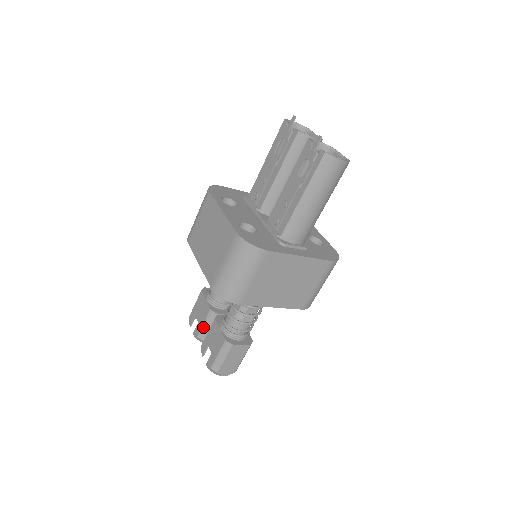
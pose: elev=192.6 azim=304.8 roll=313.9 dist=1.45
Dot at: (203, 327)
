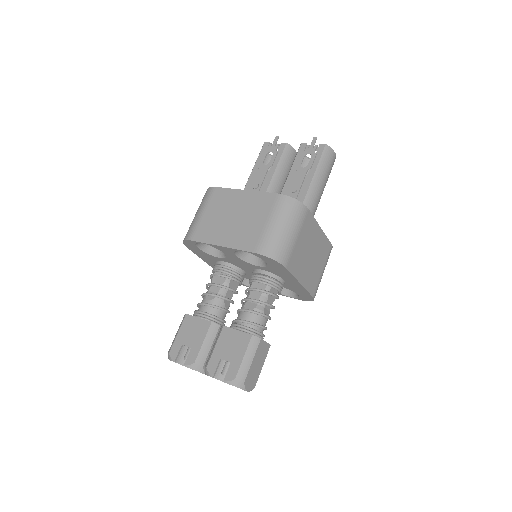
Dot at: (202, 347)
